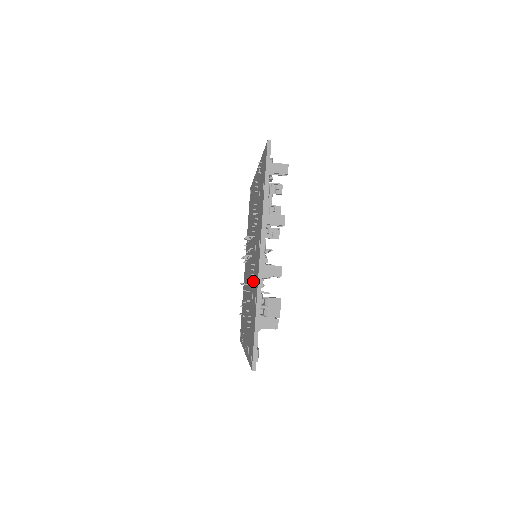
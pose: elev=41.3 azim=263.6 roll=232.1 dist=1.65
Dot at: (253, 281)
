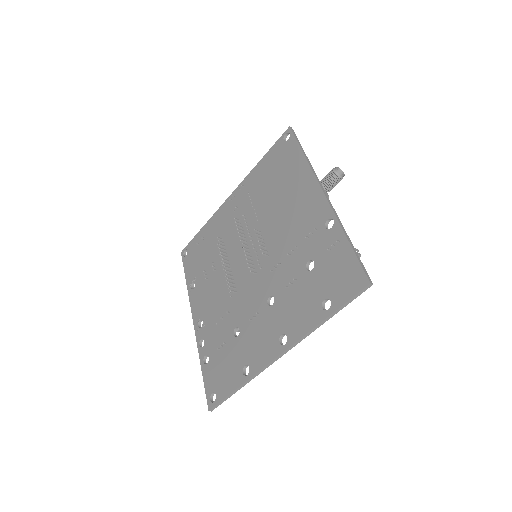
Dot at: (247, 324)
